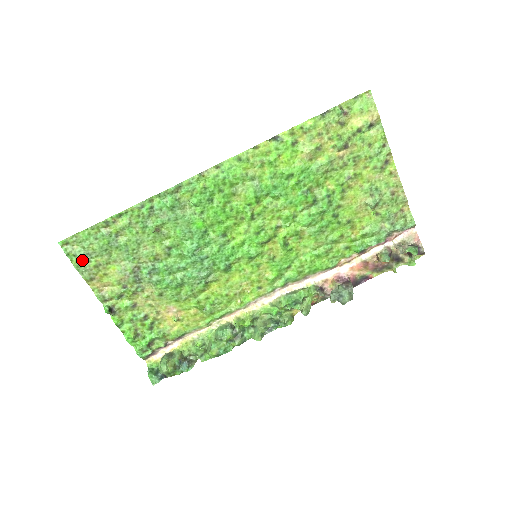
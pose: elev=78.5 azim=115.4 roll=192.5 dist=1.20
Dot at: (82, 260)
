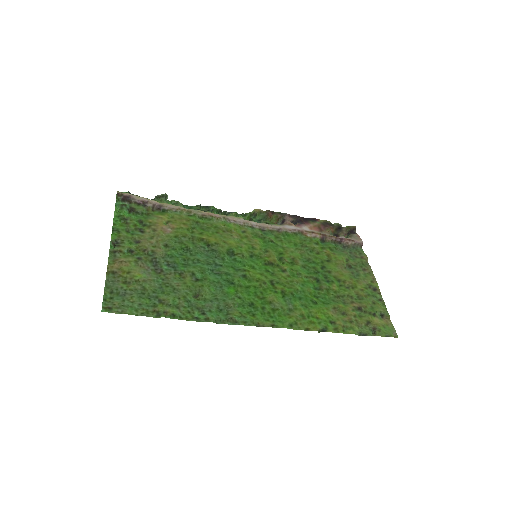
Dot at: (115, 291)
